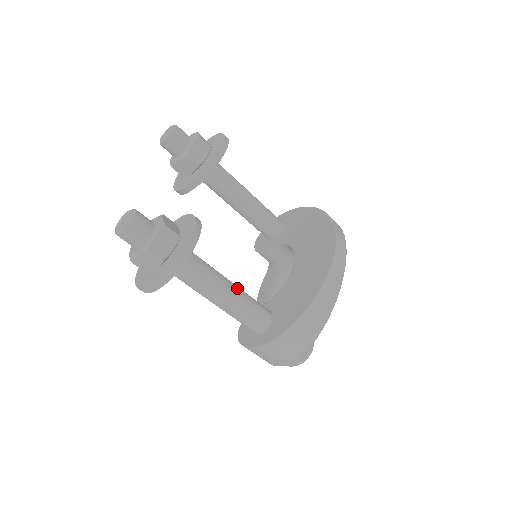
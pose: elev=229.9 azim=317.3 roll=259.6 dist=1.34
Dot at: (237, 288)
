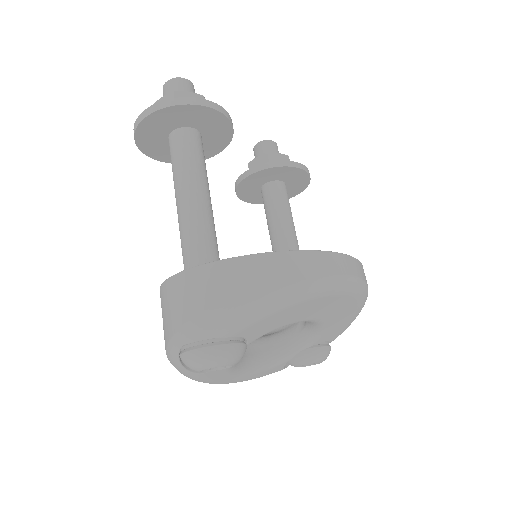
Dot at: (212, 211)
